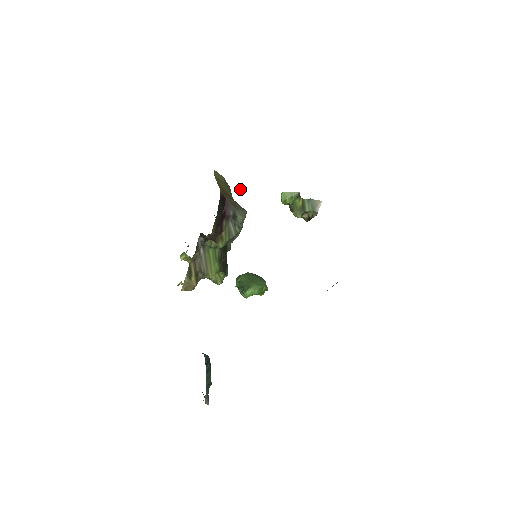
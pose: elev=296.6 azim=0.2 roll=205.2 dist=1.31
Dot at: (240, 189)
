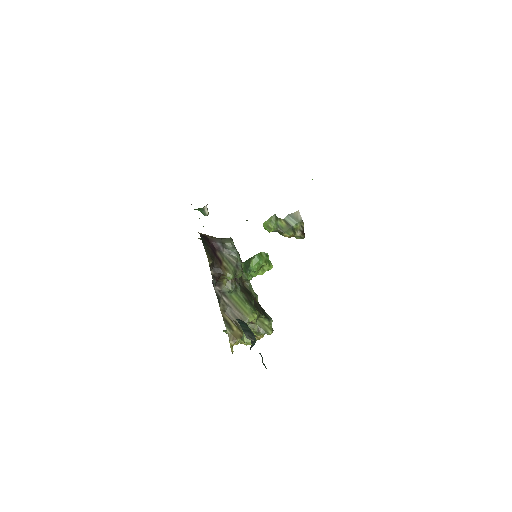
Dot at: (203, 211)
